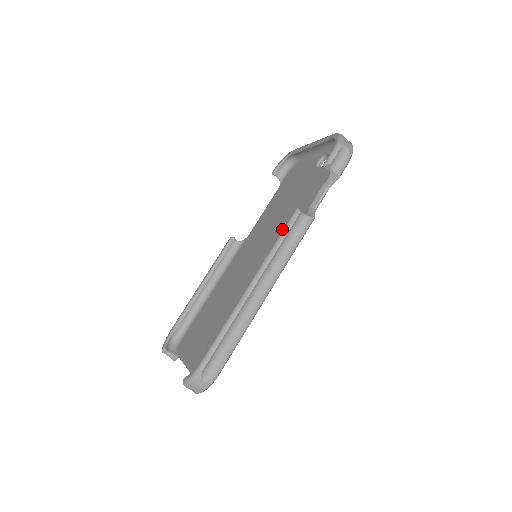
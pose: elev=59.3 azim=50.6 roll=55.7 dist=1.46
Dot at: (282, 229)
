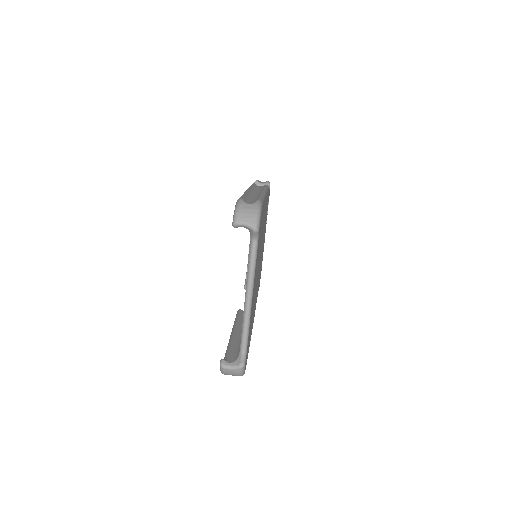
Dot at: occluded
